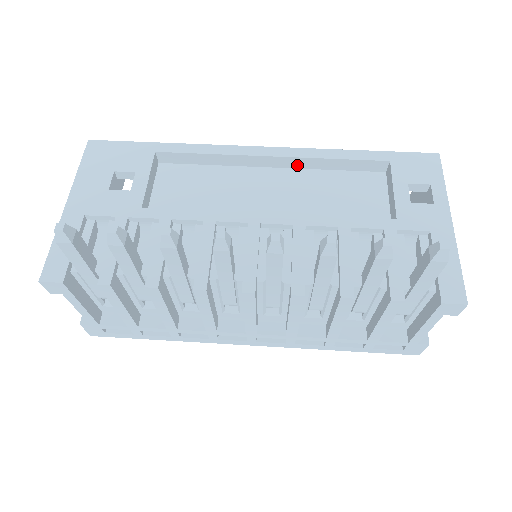
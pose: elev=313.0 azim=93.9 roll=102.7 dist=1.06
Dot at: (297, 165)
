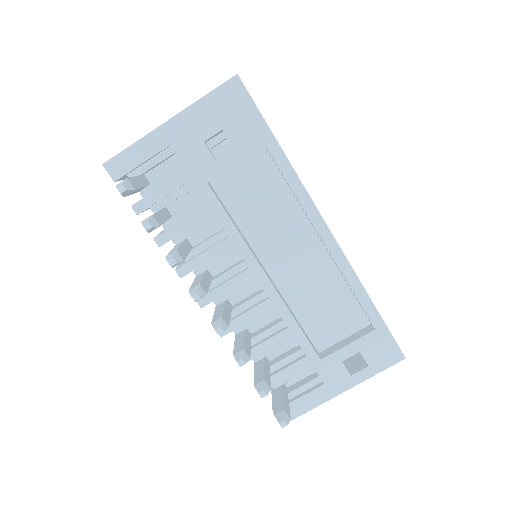
Dot at: (333, 260)
